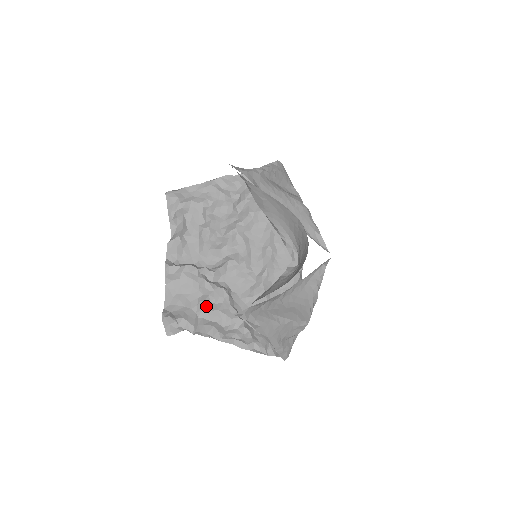
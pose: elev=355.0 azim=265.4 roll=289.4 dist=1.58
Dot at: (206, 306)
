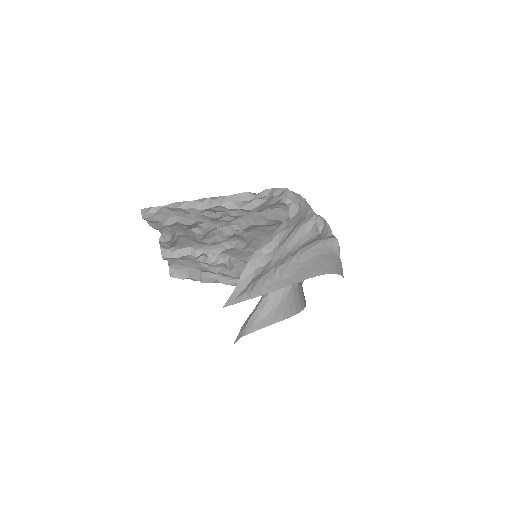
Dot at: (208, 271)
